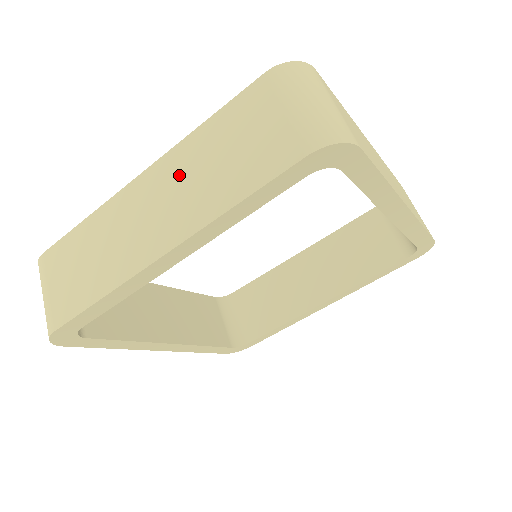
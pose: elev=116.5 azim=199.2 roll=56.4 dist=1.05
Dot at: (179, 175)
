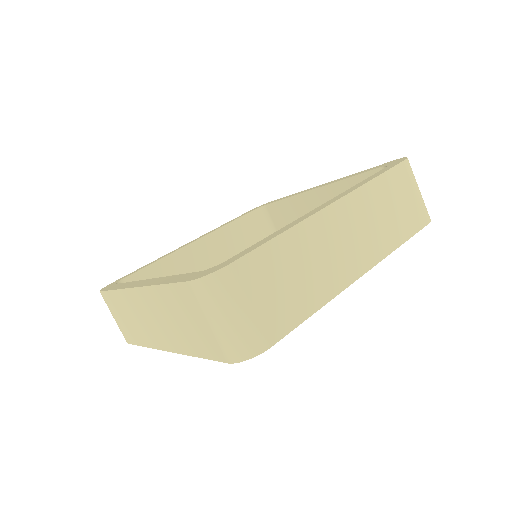
Dot at: (158, 310)
